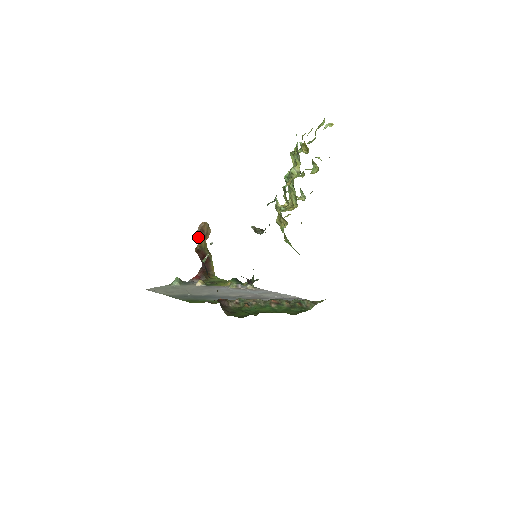
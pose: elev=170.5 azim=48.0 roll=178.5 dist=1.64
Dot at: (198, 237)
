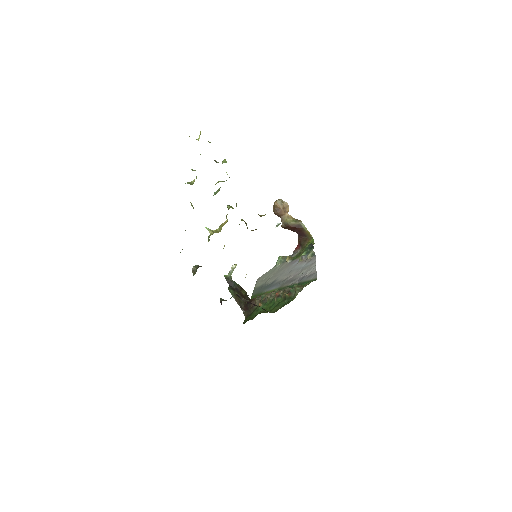
Dot at: (278, 216)
